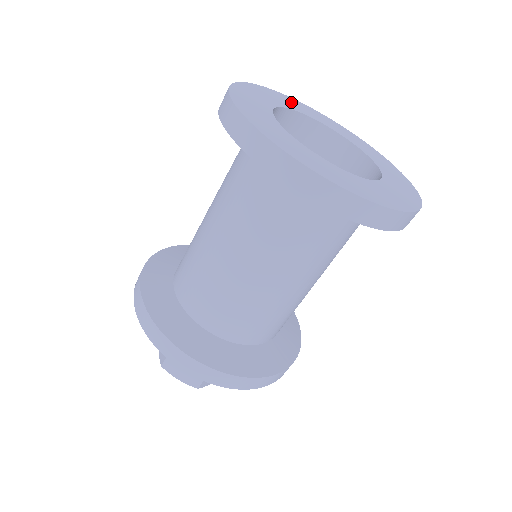
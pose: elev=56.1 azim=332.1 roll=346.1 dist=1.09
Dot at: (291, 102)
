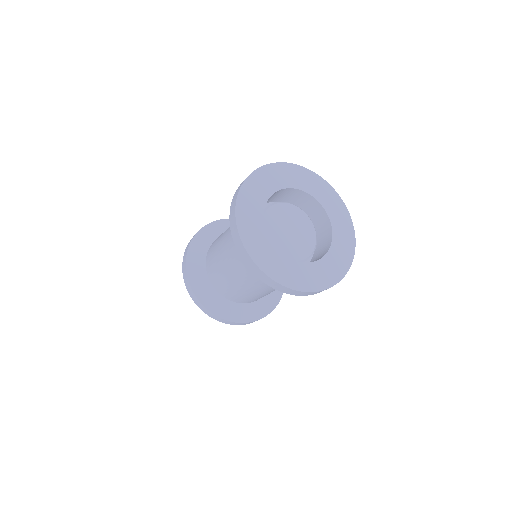
Dot at: (321, 188)
